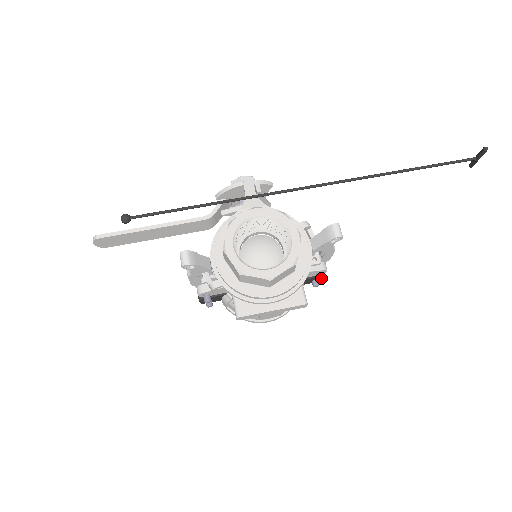
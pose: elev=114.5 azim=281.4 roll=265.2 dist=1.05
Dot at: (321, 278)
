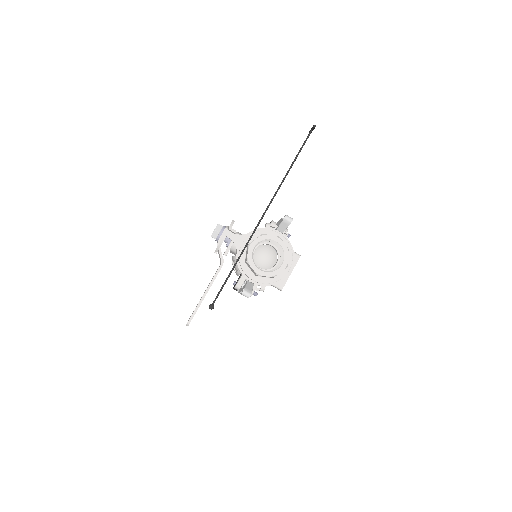
Dot at: (289, 236)
